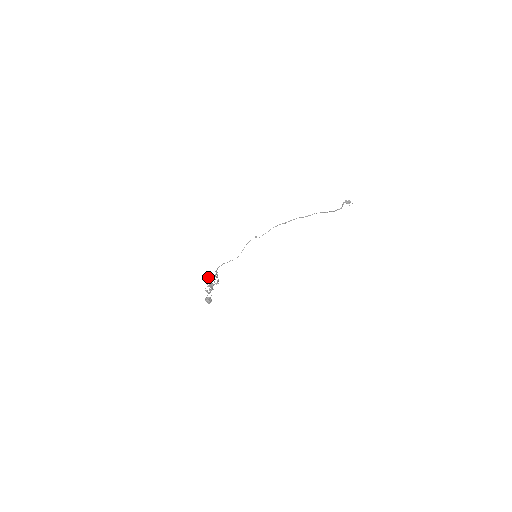
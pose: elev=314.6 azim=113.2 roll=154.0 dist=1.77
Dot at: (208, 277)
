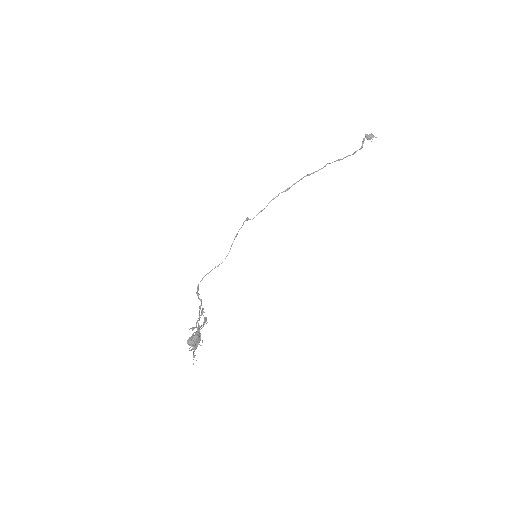
Dot at: occluded
